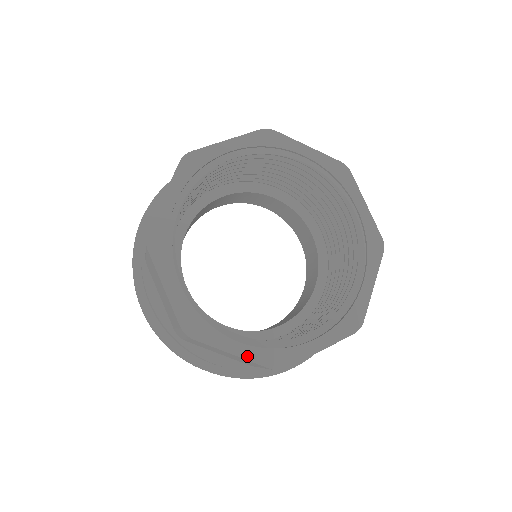
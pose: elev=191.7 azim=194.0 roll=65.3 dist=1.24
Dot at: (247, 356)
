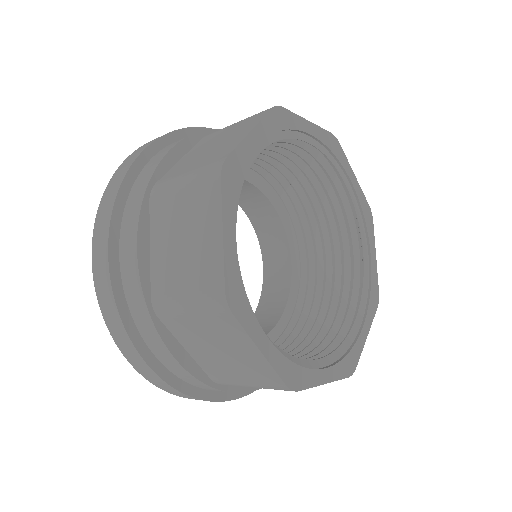
Dot at: (272, 360)
